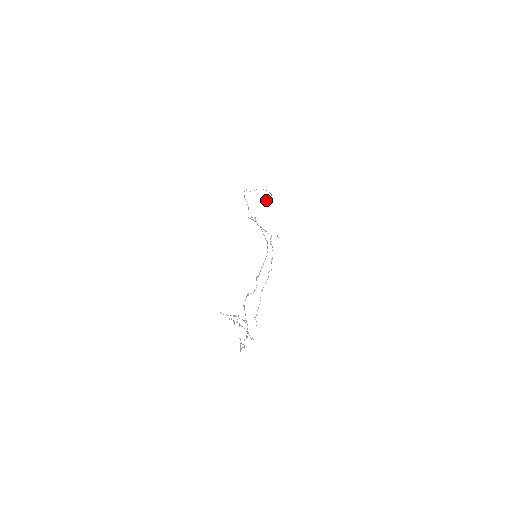
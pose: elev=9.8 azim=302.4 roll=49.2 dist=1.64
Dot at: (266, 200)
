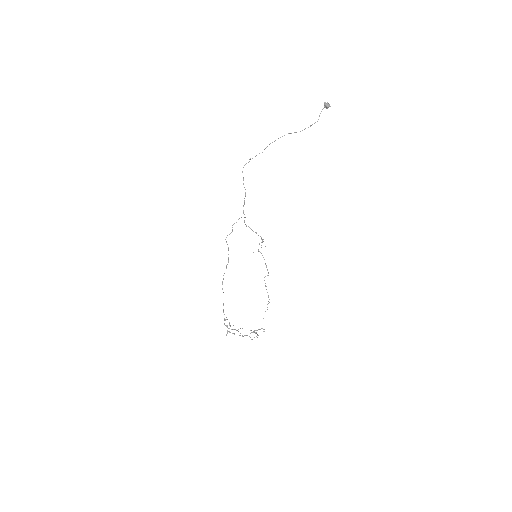
Dot at: (326, 107)
